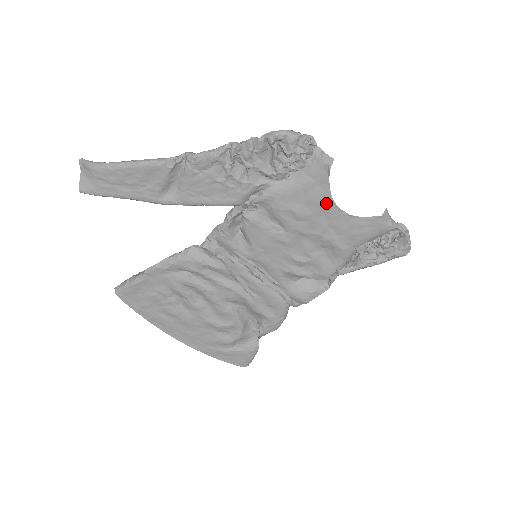
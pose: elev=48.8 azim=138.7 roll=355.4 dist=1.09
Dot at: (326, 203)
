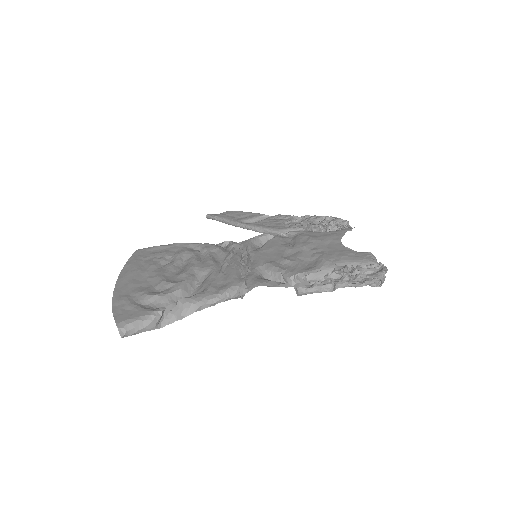
Dot at: (335, 239)
